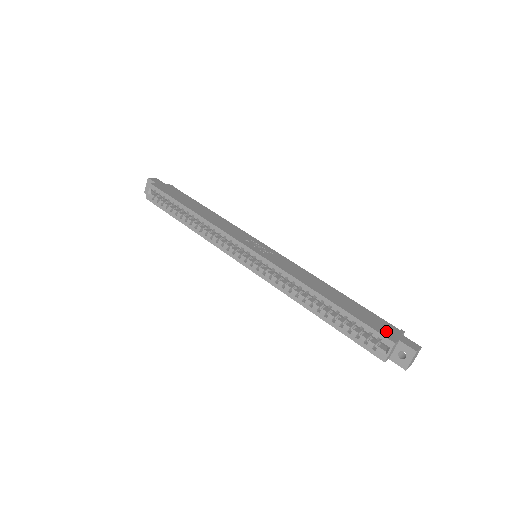
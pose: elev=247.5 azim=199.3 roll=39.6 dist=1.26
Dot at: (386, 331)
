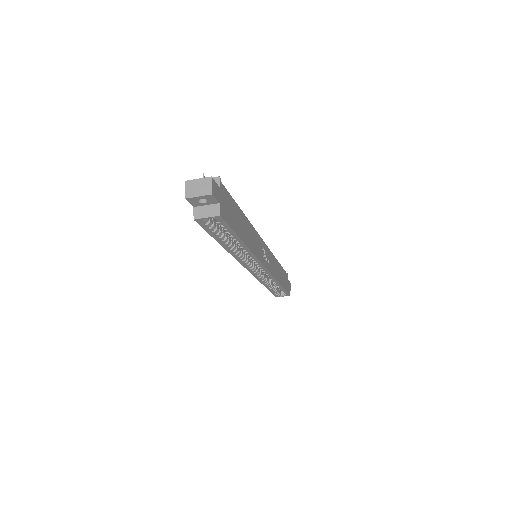
Dot at: (288, 287)
